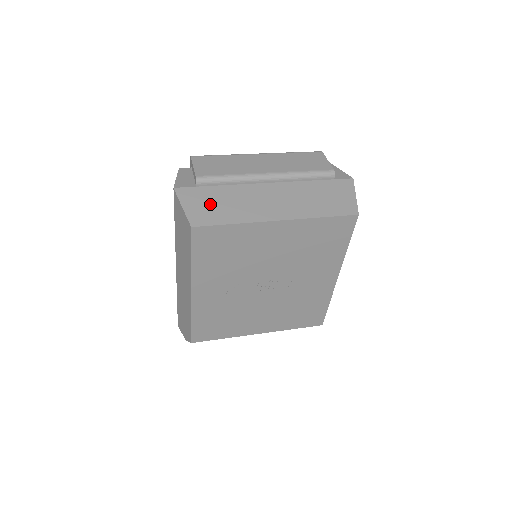
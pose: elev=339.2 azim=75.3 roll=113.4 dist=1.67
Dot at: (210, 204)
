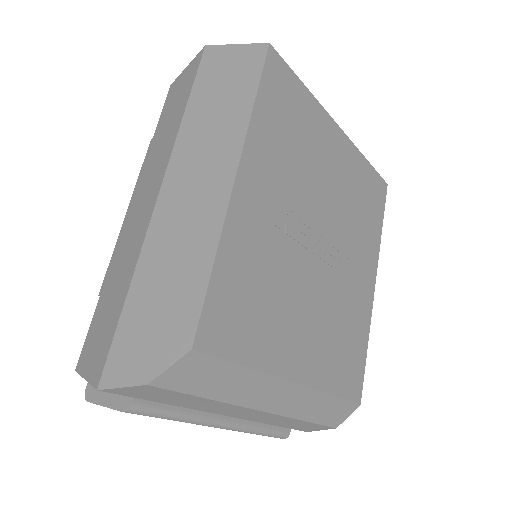
Dot at: occluded
